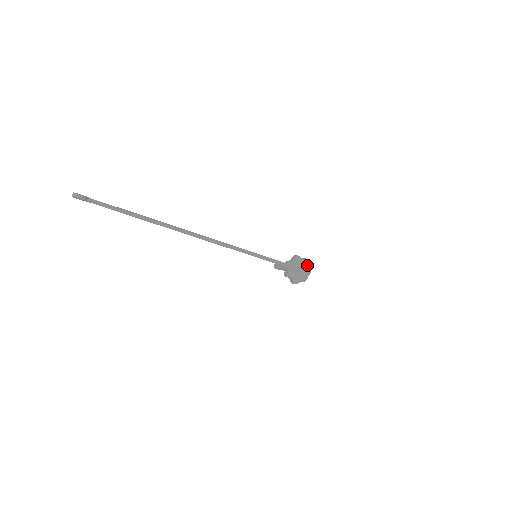
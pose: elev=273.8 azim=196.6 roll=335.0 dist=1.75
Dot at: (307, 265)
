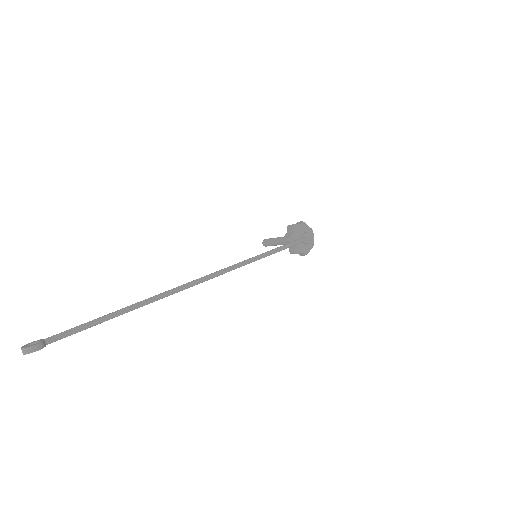
Dot at: (307, 228)
